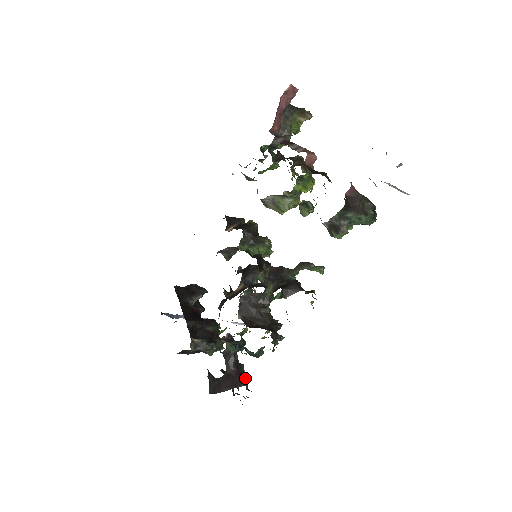
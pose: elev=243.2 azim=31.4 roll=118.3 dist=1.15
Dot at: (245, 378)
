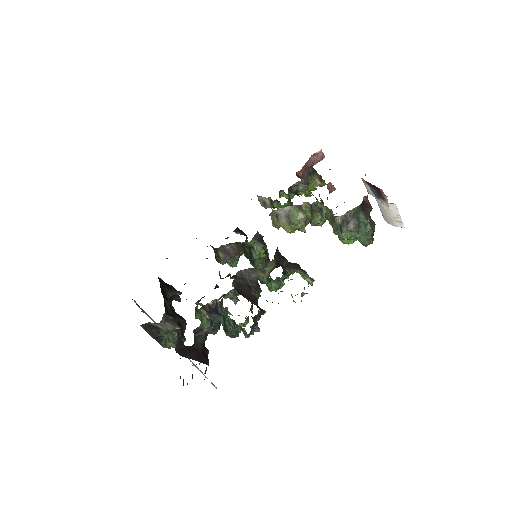
Dot at: (208, 360)
